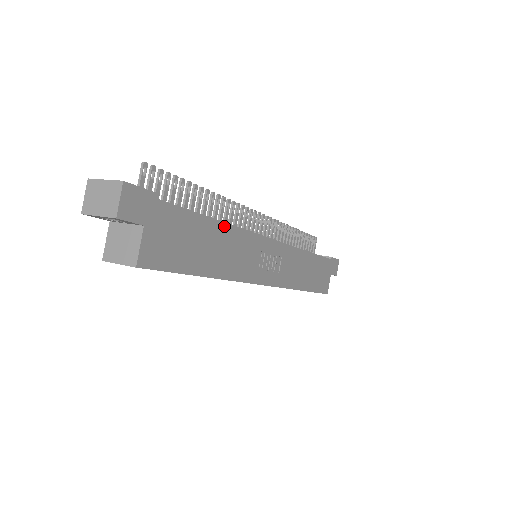
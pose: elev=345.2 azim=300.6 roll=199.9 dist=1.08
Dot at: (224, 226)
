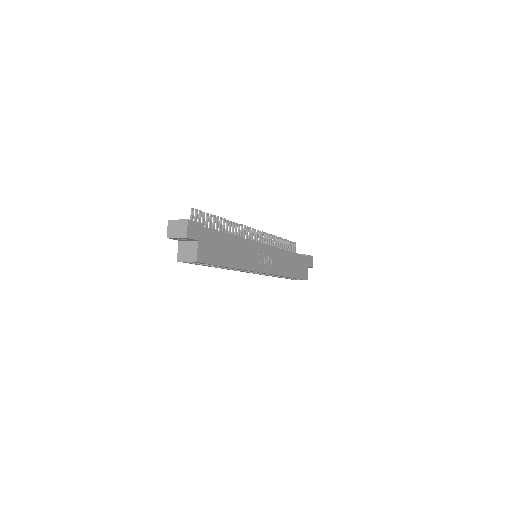
Dot at: (236, 238)
